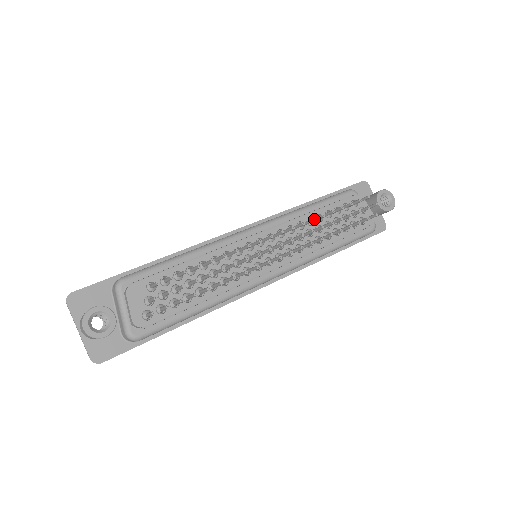
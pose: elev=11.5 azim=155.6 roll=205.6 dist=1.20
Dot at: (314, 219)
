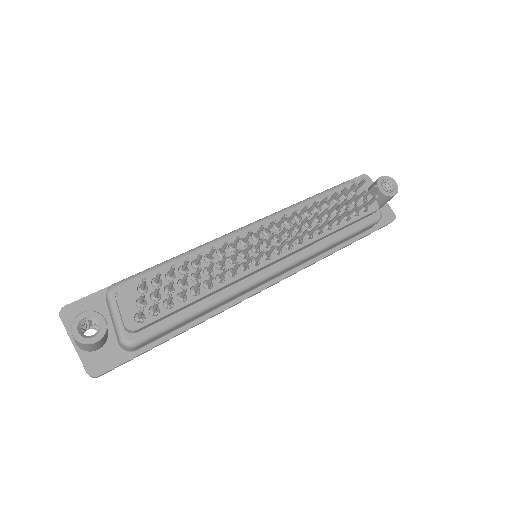
Dot at: (308, 205)
